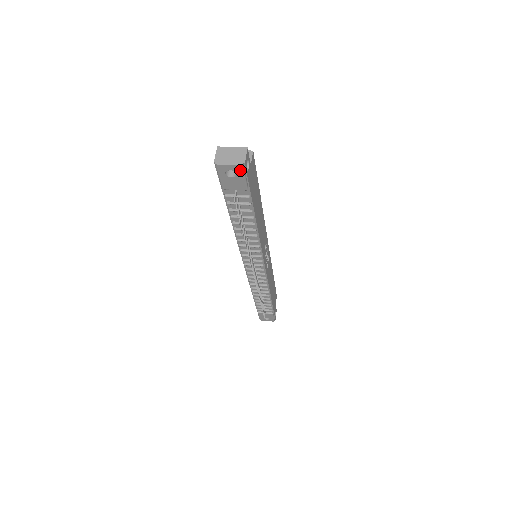
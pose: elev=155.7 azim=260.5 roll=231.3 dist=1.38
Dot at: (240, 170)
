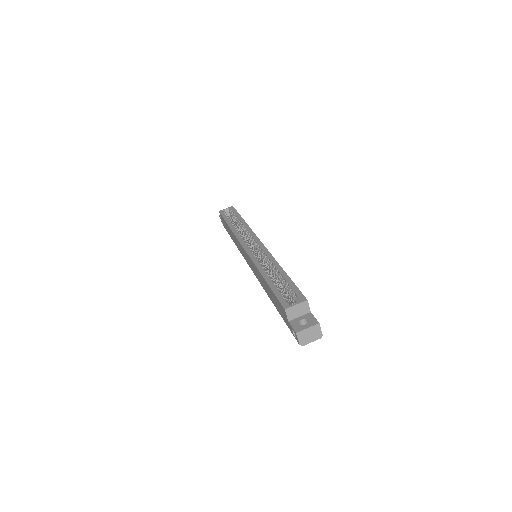
Dot at: (317, 336)
